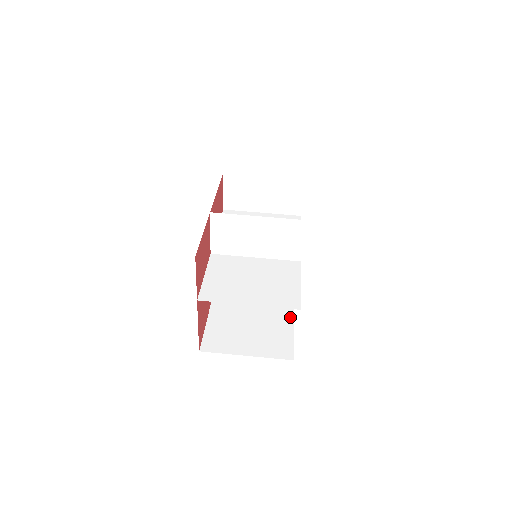
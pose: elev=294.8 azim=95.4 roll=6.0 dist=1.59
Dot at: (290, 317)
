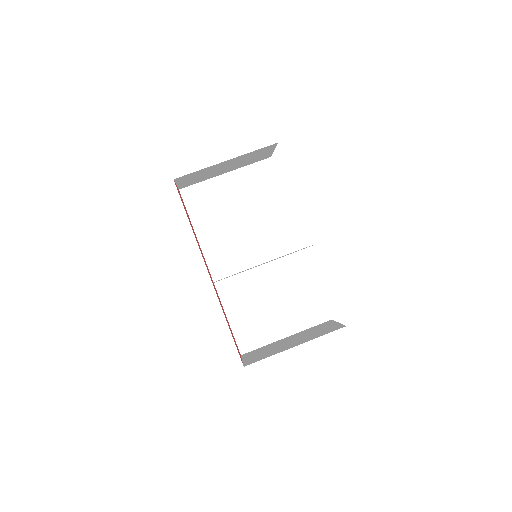
Dot at: occluded
